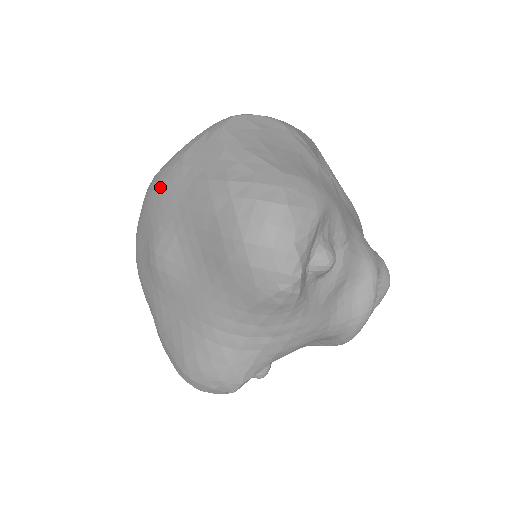
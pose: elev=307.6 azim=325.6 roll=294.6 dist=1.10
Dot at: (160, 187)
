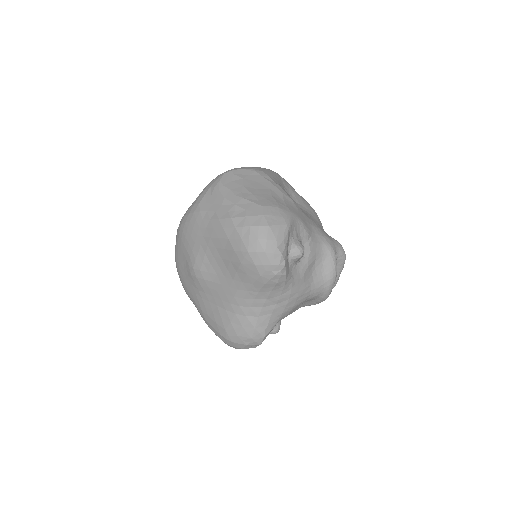
Dot at: (188, 227)
